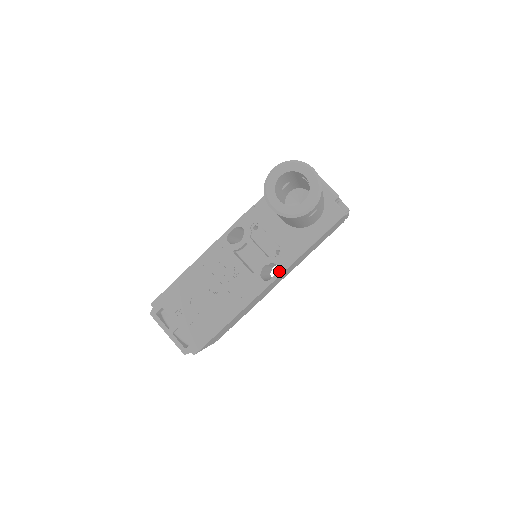
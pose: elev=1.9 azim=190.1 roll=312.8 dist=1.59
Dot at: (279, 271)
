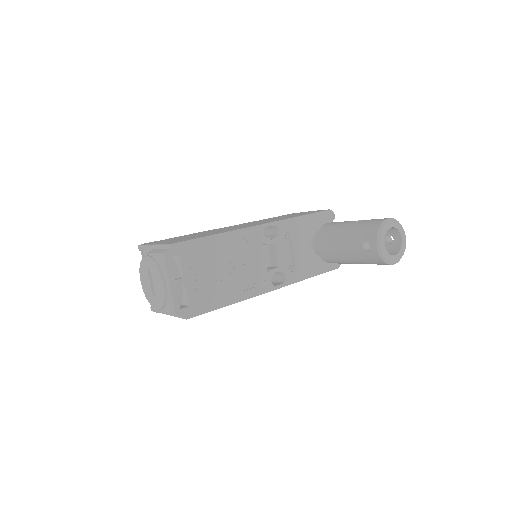
Dot at: (285, 283)
